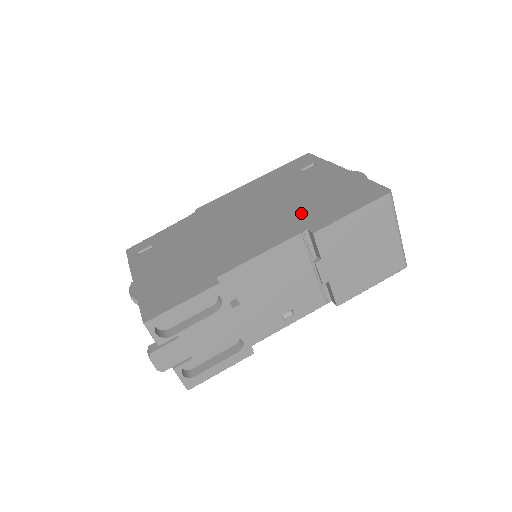
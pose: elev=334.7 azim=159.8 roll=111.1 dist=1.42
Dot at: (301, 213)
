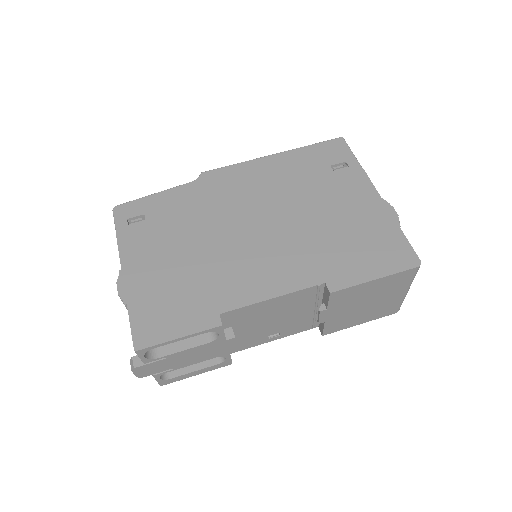
Dot at: (321, 250)
